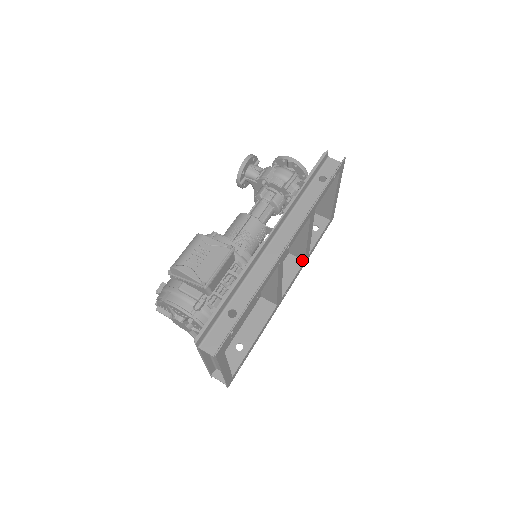
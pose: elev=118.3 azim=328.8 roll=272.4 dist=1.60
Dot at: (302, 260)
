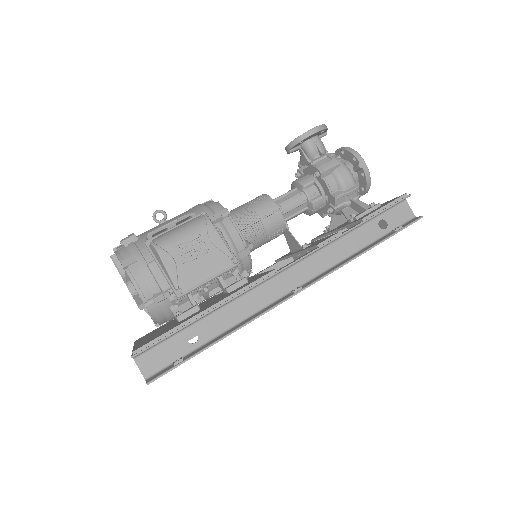
Dot at: occluded
